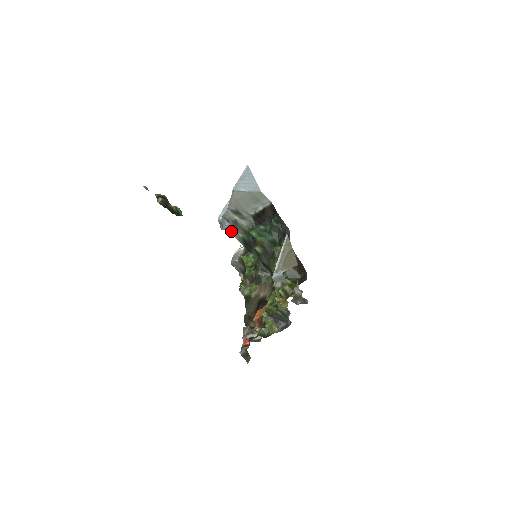
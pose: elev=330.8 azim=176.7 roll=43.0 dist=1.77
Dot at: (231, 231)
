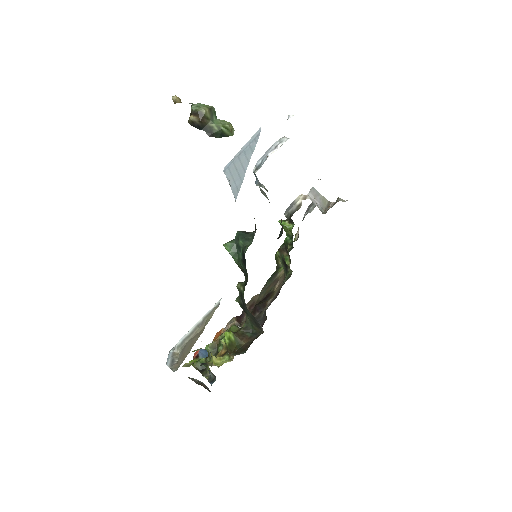
Dot at: occluded
